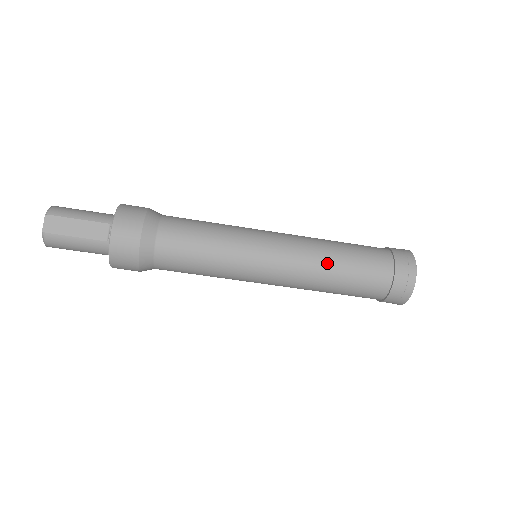
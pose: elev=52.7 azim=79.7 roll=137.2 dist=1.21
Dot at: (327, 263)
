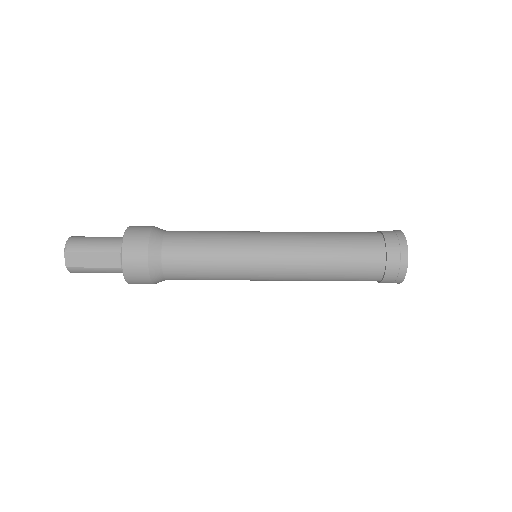
Dot at: (320, 264)
